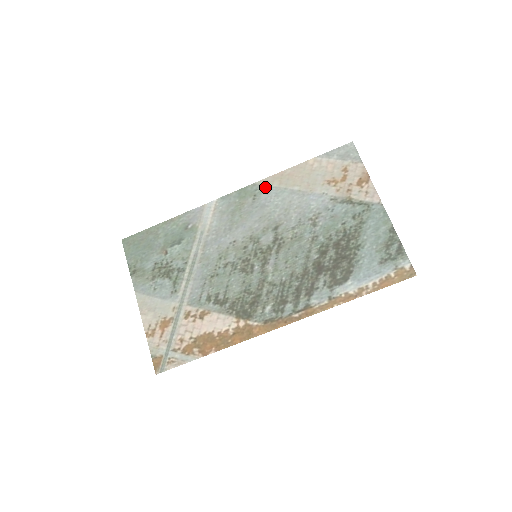
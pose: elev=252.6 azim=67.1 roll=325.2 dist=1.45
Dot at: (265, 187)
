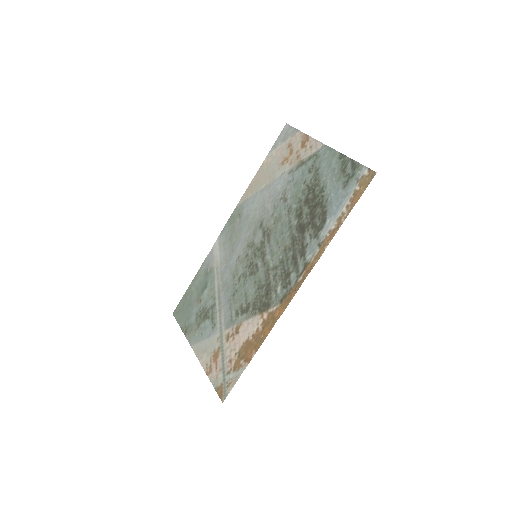
Dot at: (244, 203)
